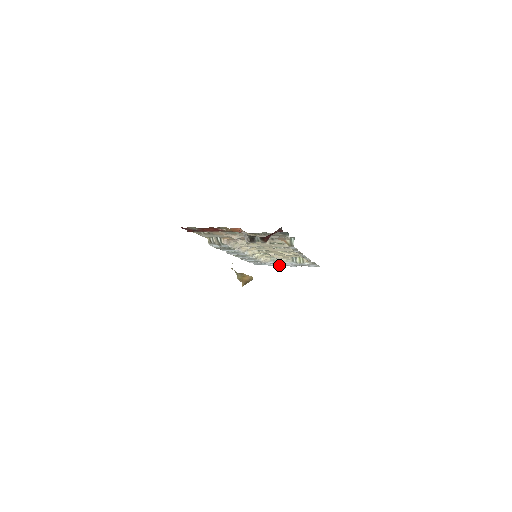
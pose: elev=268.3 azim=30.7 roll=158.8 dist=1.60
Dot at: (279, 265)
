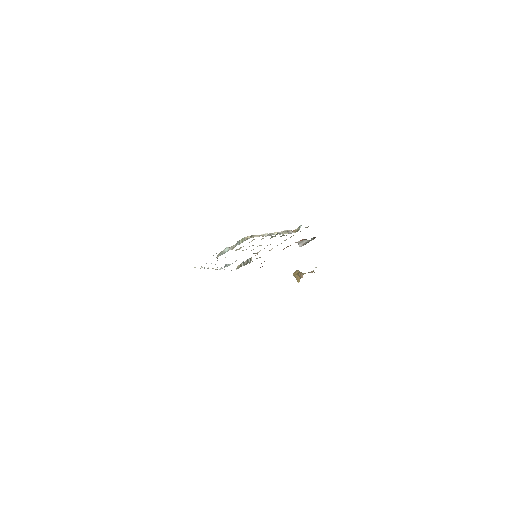
Dot at: (213, 255)
